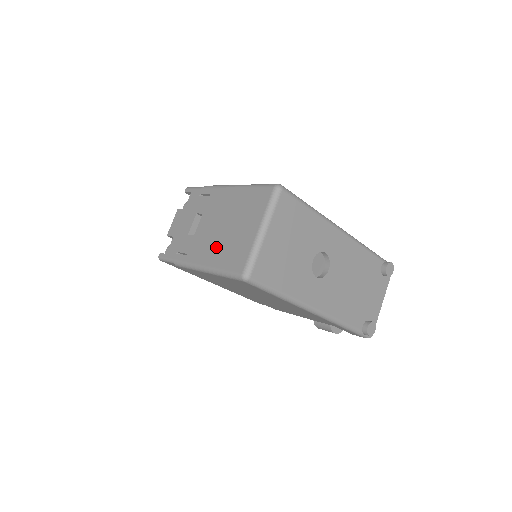
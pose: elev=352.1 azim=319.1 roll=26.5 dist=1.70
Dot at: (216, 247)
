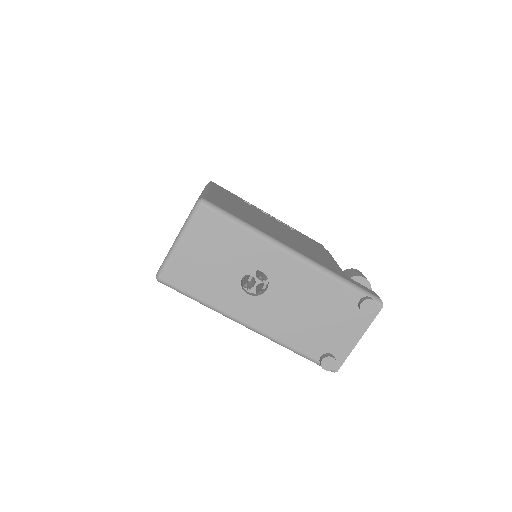
Dot at: occluded
